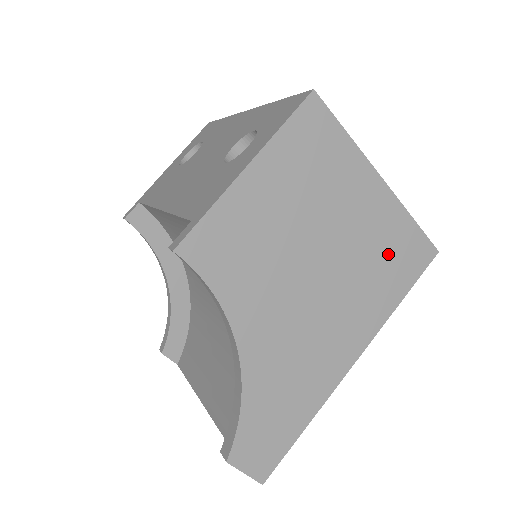
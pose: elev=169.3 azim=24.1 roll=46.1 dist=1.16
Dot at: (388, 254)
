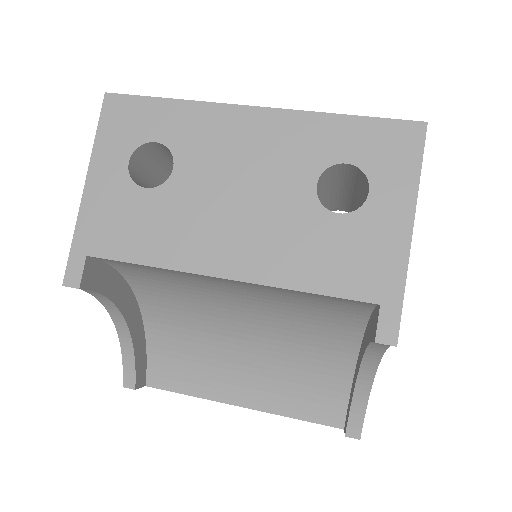
Dot at: occluded
